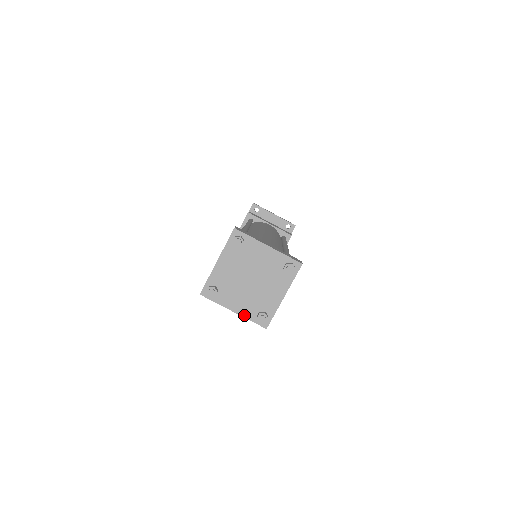
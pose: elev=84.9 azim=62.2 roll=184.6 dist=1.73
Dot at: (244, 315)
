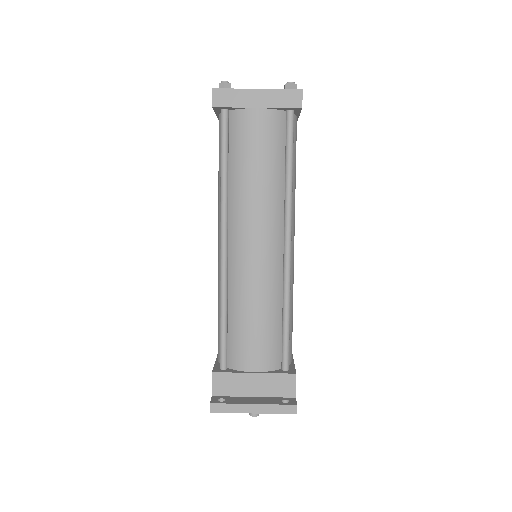
Dot at: (271, 90)
